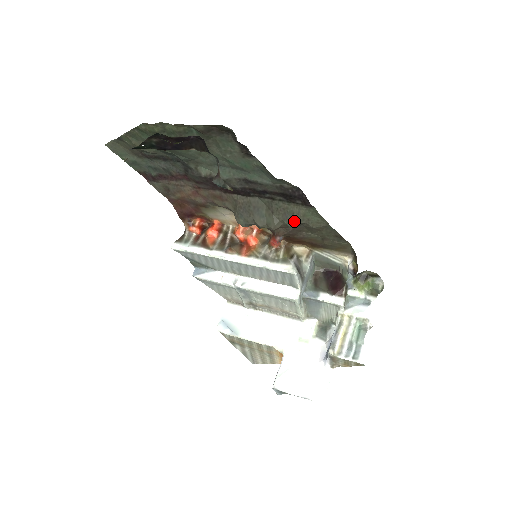
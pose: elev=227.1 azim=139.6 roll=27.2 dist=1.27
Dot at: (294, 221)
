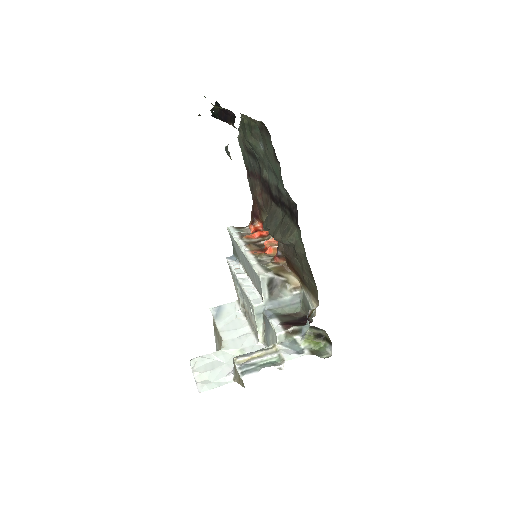
Dot at: (287, 237)
